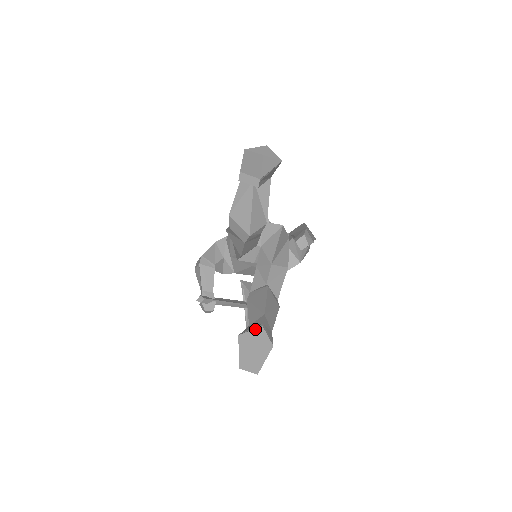
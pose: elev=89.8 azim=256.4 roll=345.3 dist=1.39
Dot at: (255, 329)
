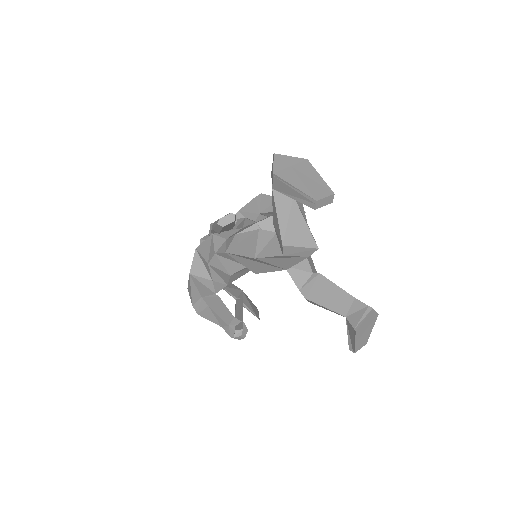
Dot at: (367, 316)
